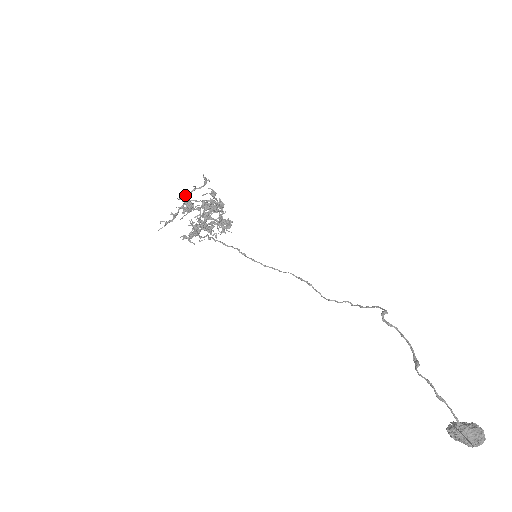
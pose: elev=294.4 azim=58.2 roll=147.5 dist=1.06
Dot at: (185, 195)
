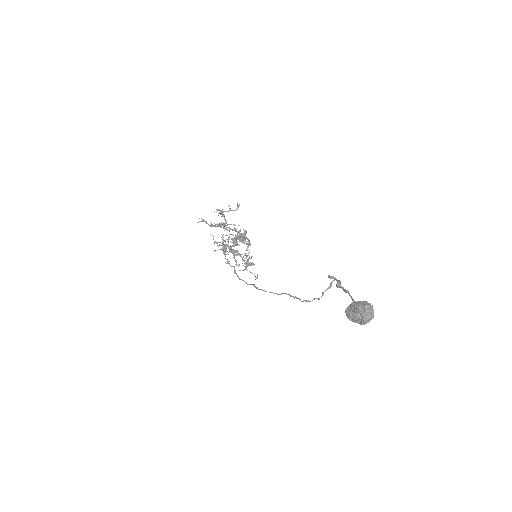
Dot at: (222, 209)
